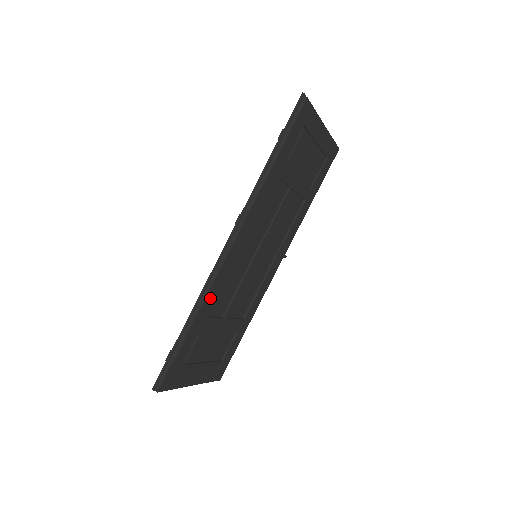
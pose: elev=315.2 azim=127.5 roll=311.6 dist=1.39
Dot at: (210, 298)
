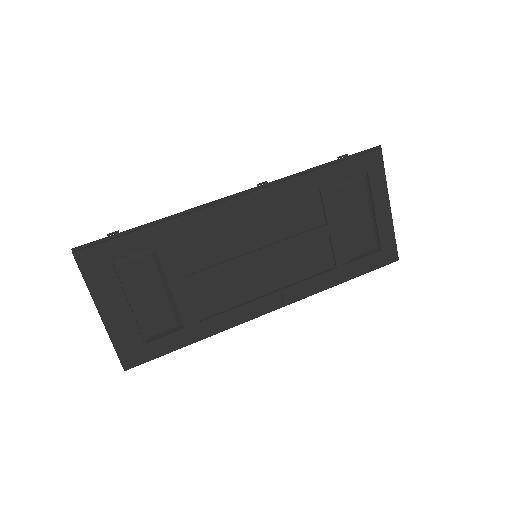
Dot at: (188, 224)
